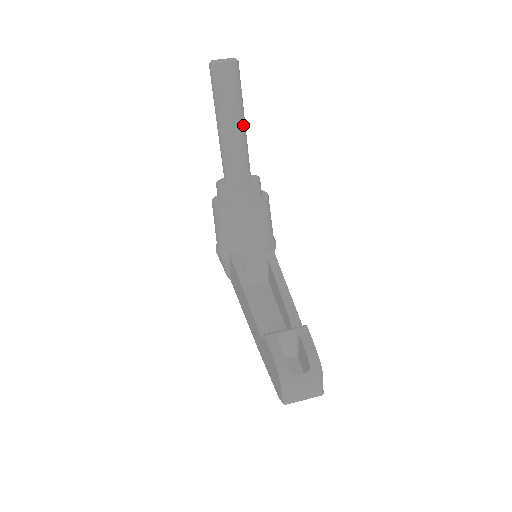
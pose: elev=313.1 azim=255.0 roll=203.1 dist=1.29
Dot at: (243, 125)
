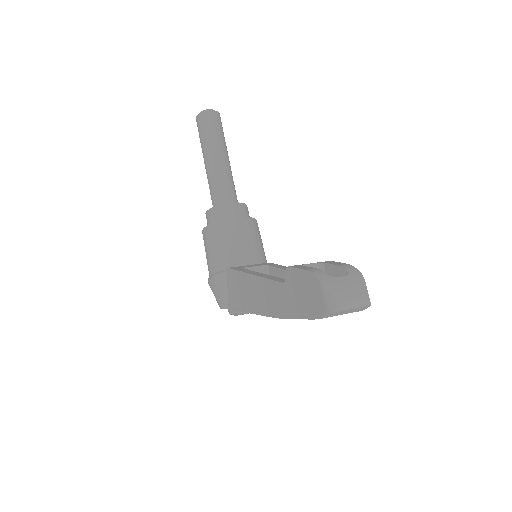
Dot at: (228, 159)
